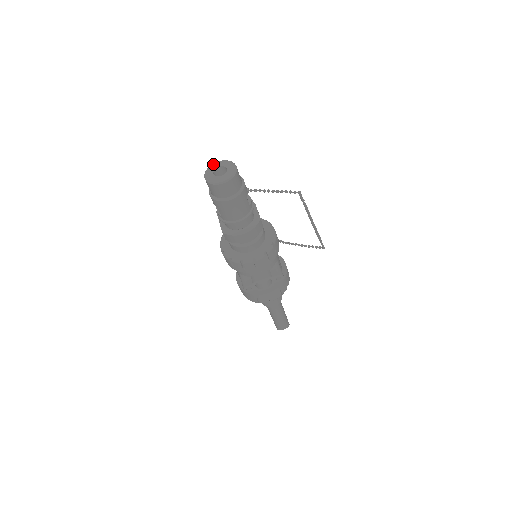
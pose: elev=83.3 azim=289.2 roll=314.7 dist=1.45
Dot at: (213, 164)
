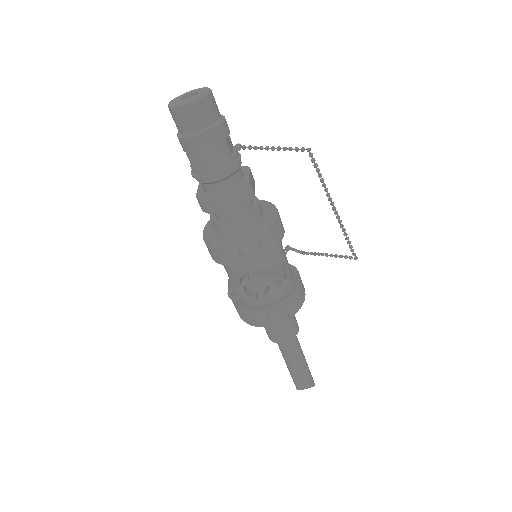
Dot at: (185, 93)
